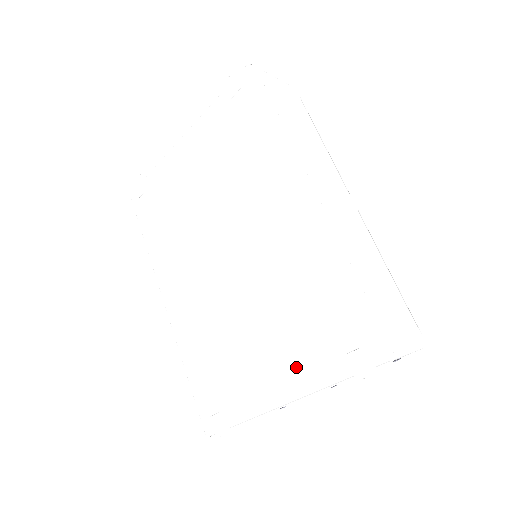
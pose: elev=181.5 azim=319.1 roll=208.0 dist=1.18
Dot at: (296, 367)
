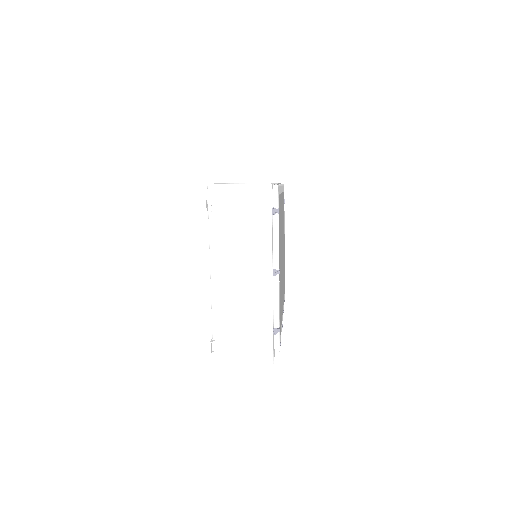
Dot at: occluded
